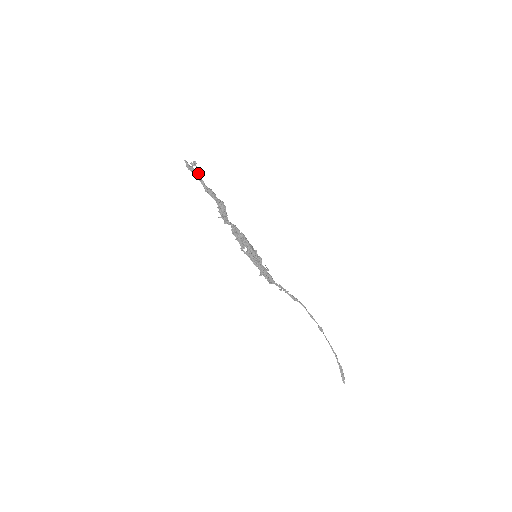
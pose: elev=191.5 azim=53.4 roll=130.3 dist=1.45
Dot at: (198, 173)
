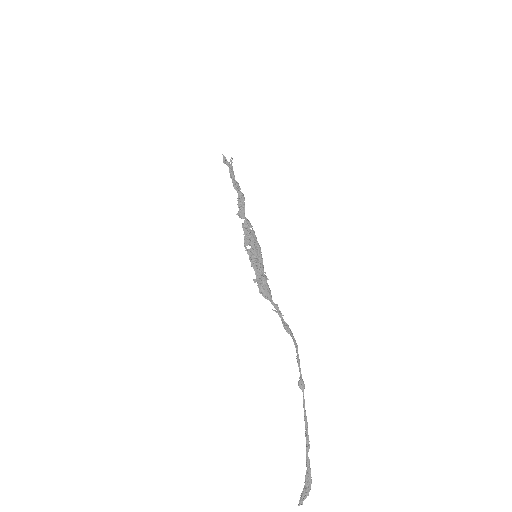
Dot at: (232, 167)
